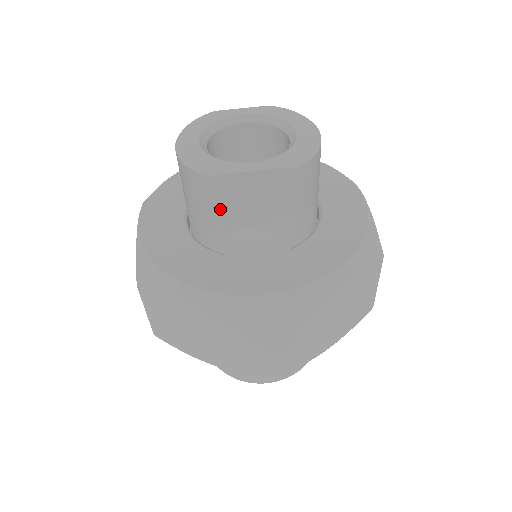
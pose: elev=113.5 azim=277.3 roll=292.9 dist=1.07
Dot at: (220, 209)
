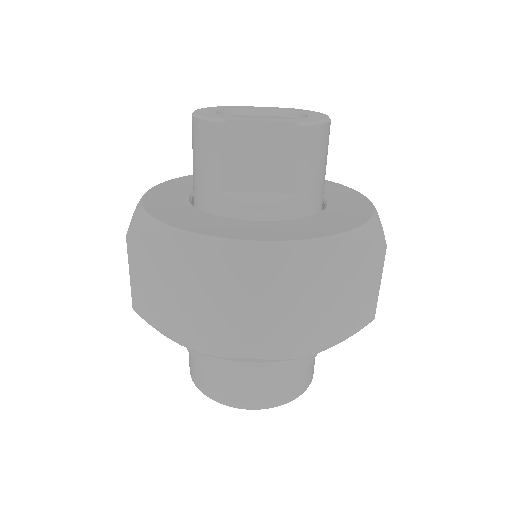
Dot at: (222, 161)
